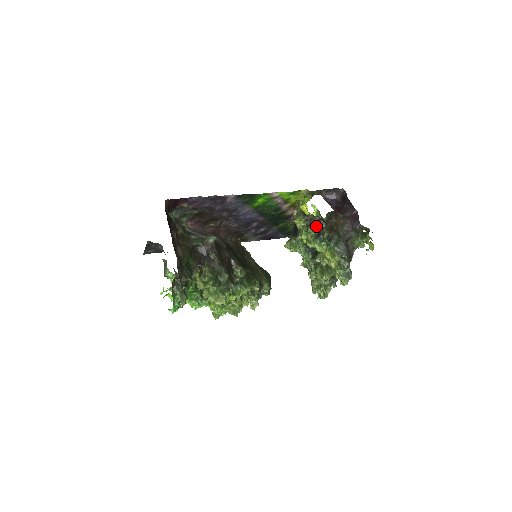
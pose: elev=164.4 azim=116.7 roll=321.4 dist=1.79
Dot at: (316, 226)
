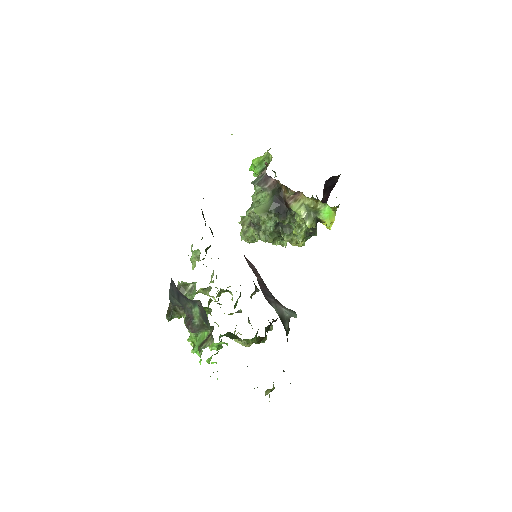
Dot at: (315, 227)
